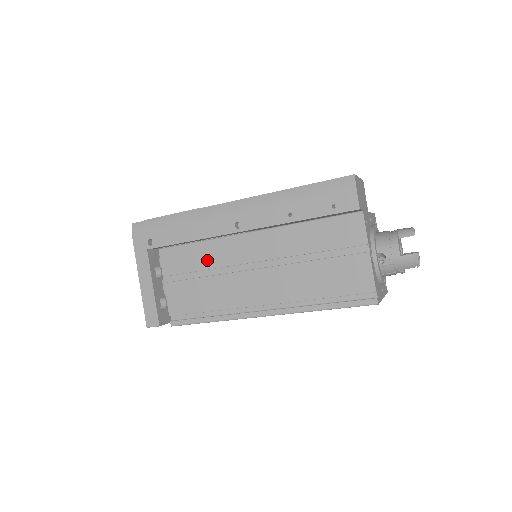
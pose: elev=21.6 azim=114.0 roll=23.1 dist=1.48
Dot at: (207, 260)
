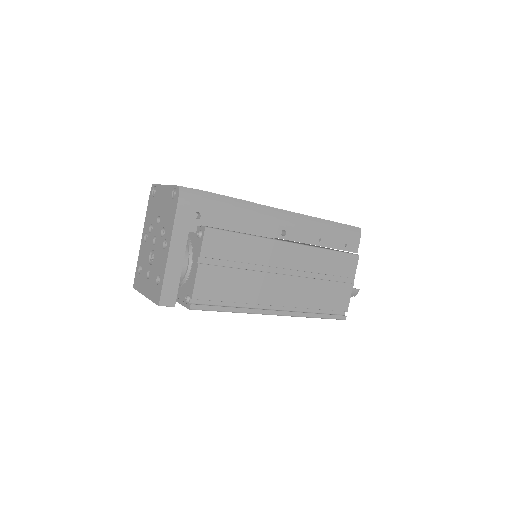
Dot at: (249, 254)
